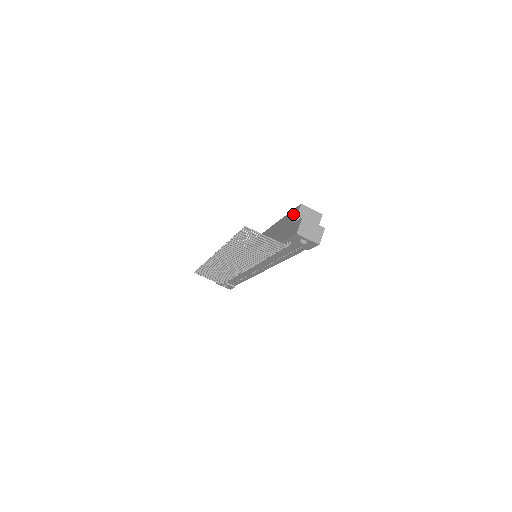
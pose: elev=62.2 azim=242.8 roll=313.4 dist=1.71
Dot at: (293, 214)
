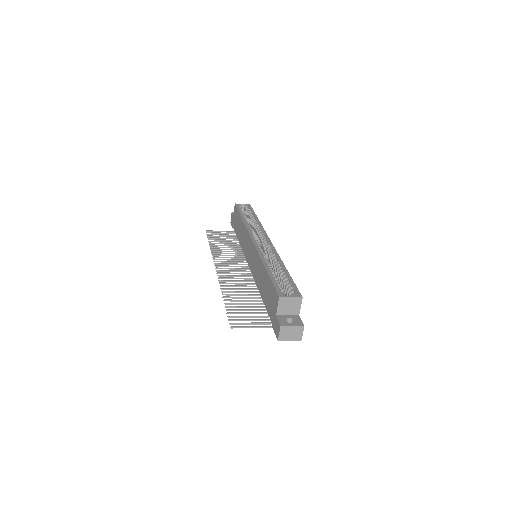
Dot at: (274, 297)
